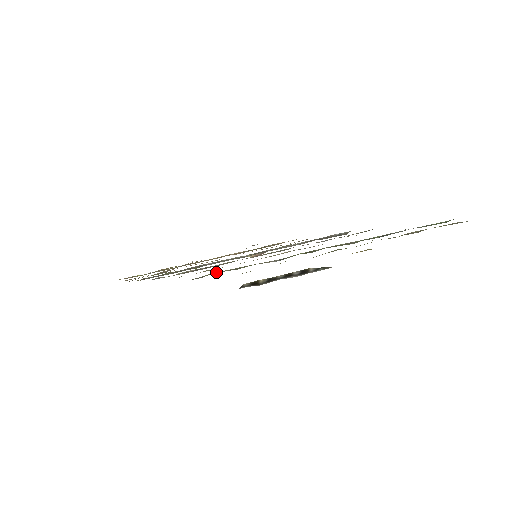
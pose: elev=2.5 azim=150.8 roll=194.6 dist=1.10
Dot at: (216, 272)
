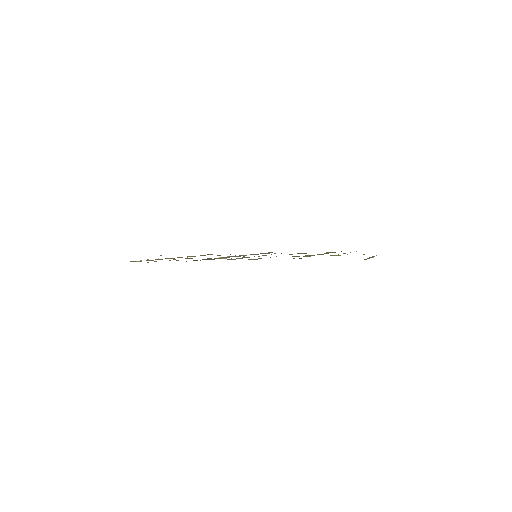
Dot at: occluded
